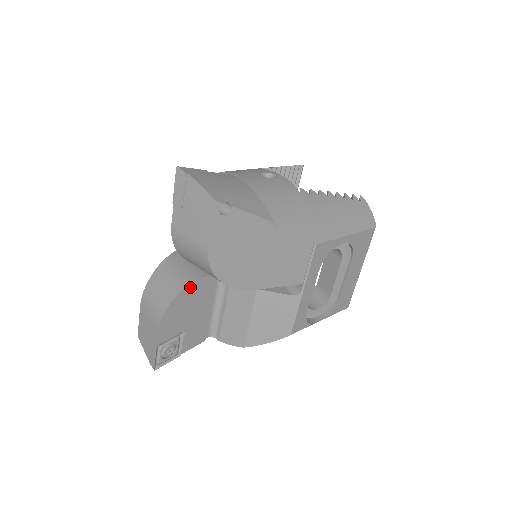
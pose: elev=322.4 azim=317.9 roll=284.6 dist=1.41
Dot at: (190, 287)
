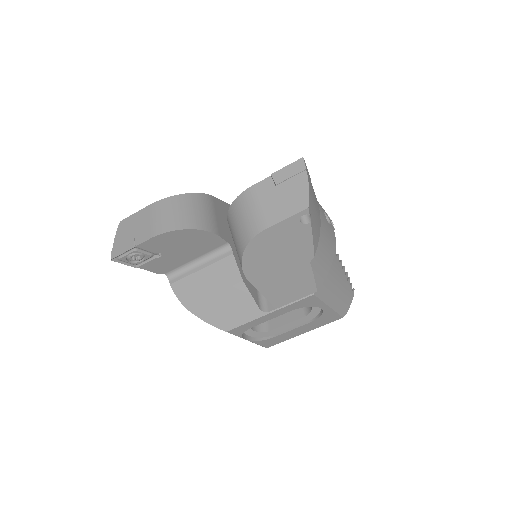
Dot at: (203, 233)
